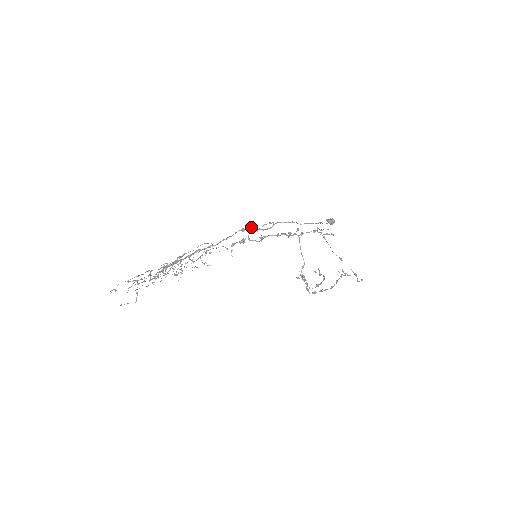
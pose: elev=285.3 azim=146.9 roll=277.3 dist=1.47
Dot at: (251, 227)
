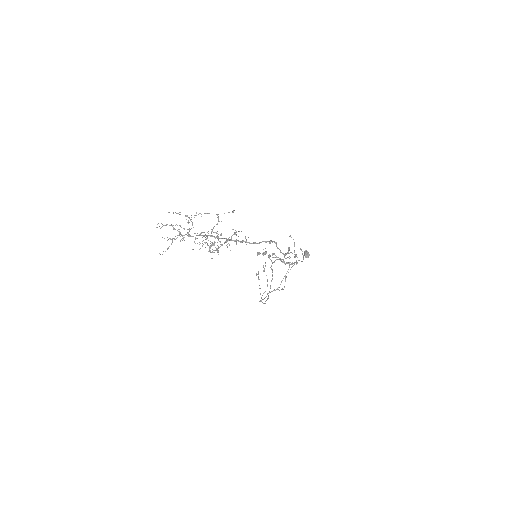
Dot at: (276, 242)
